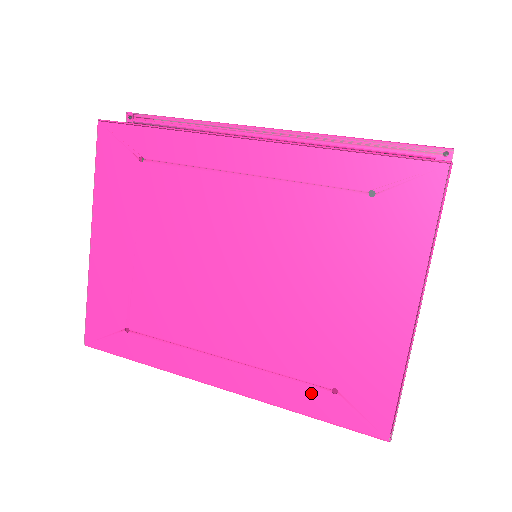
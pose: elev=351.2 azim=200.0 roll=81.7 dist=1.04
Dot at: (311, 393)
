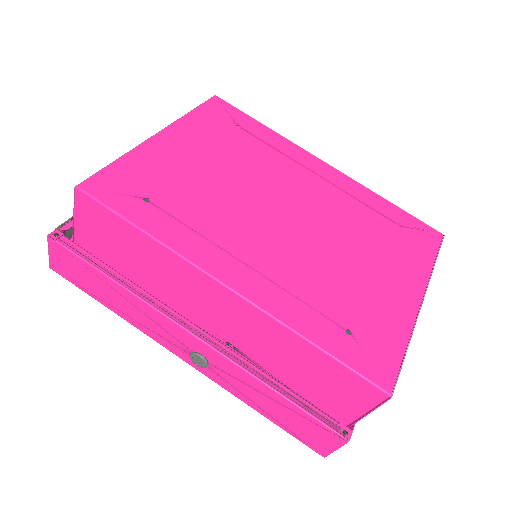
Dot at: (326, 325)
